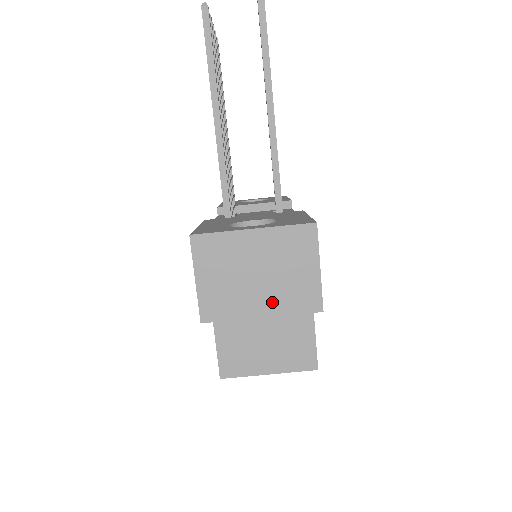
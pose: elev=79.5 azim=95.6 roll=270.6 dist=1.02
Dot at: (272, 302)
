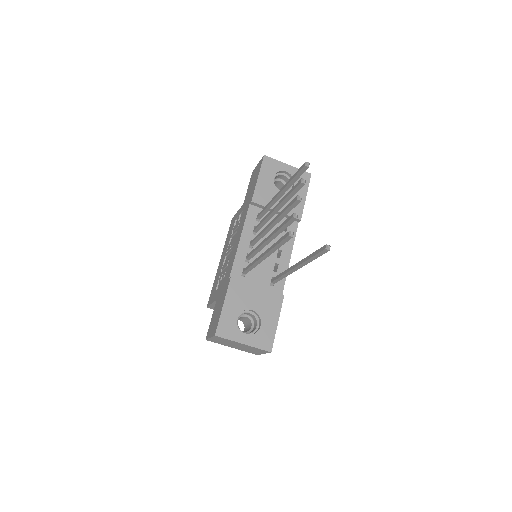
Dot at: (239, 349)
